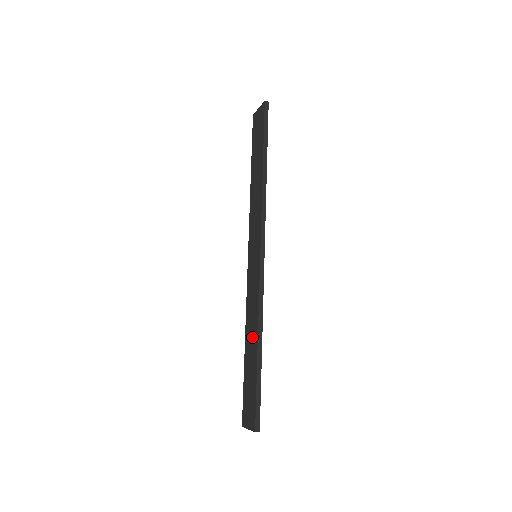
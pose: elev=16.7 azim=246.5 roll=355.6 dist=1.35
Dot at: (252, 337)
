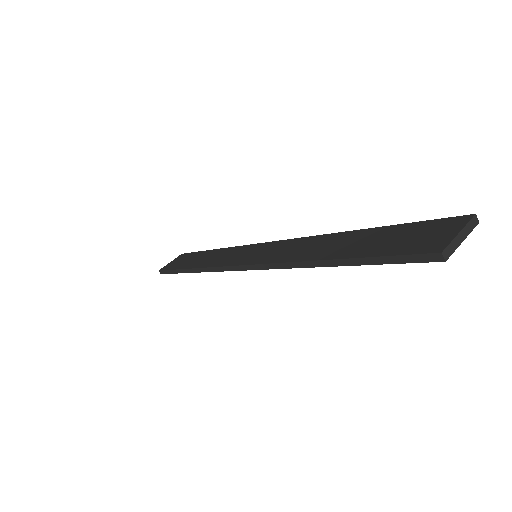
Dot at: (331, 242)
